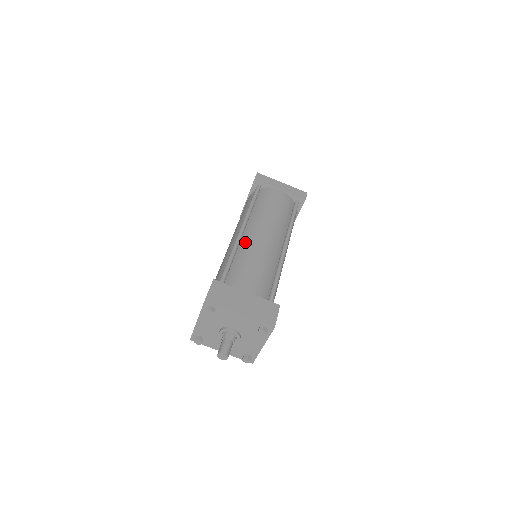
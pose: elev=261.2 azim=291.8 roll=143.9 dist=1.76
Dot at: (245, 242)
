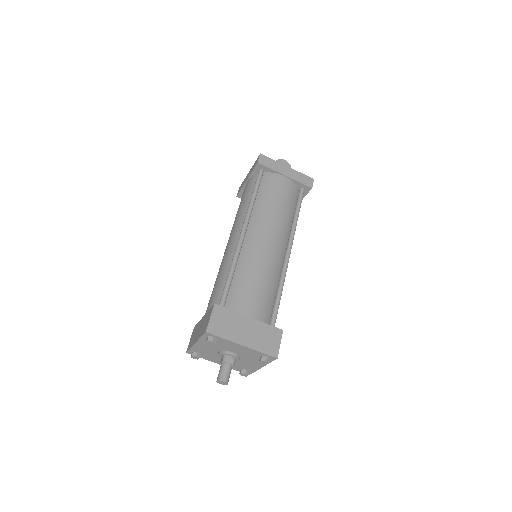
Dot at: (247, 249)
